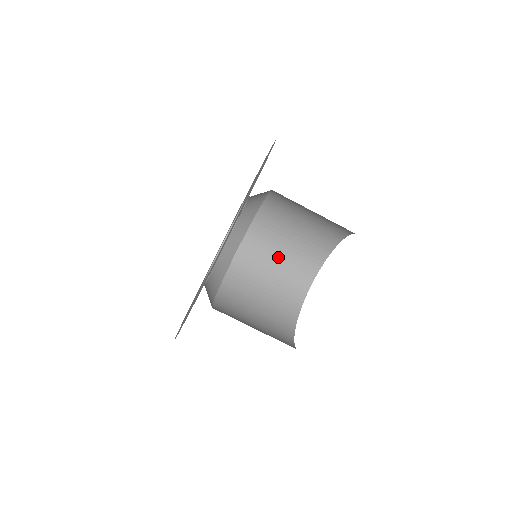
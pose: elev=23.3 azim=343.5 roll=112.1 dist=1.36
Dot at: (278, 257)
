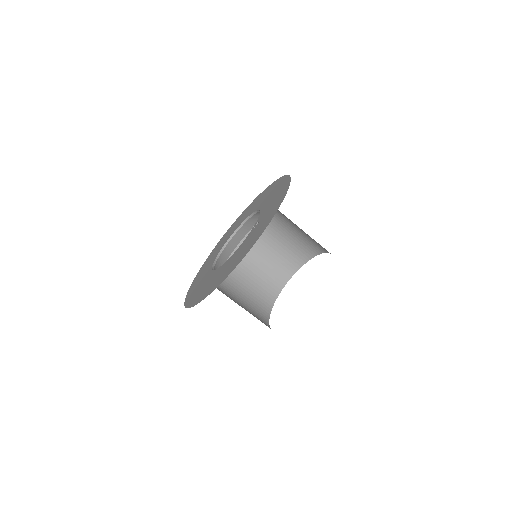
Dot at: (265, 259)
